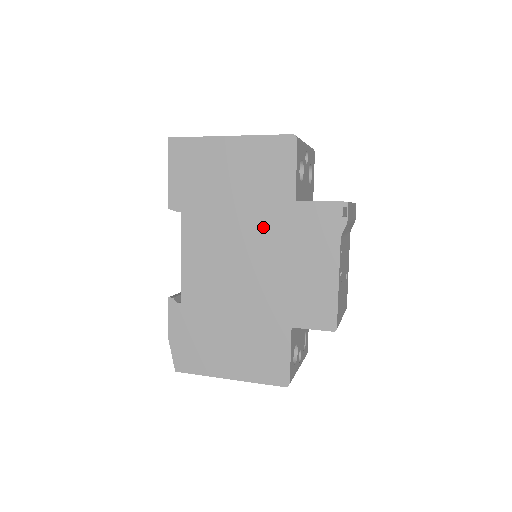
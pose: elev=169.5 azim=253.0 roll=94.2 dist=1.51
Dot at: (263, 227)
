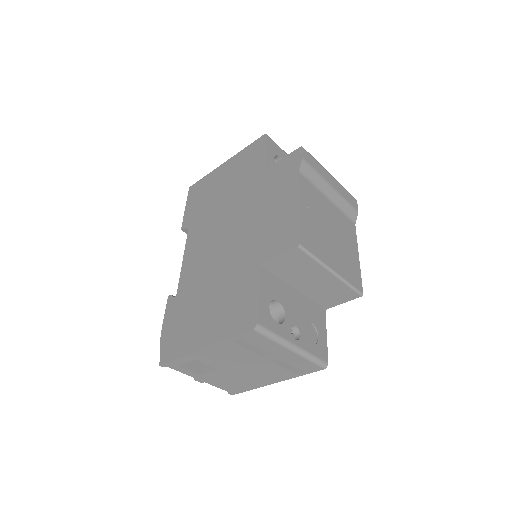
Dot at: (242, 201)
